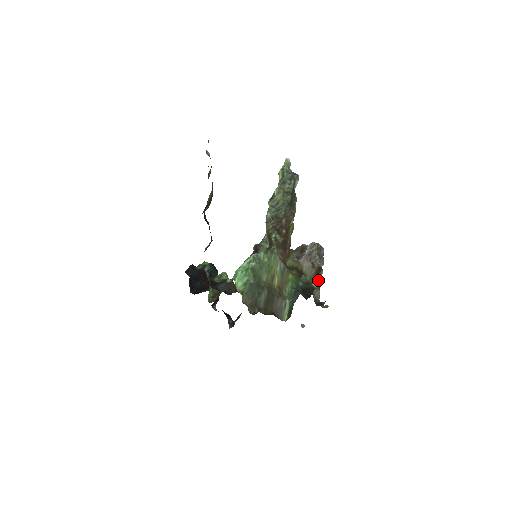
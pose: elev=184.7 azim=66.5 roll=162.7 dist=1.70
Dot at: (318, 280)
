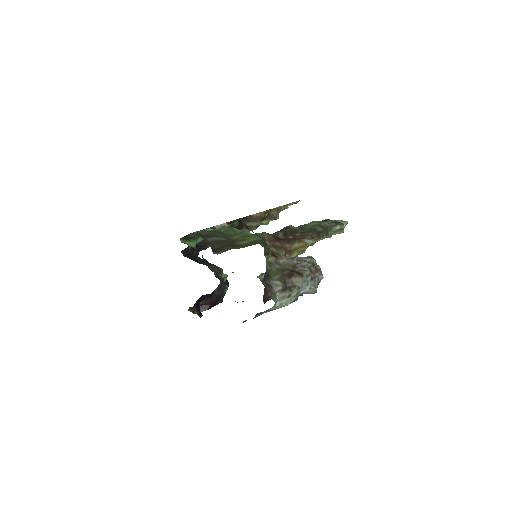
Dot at: (289, 280)
